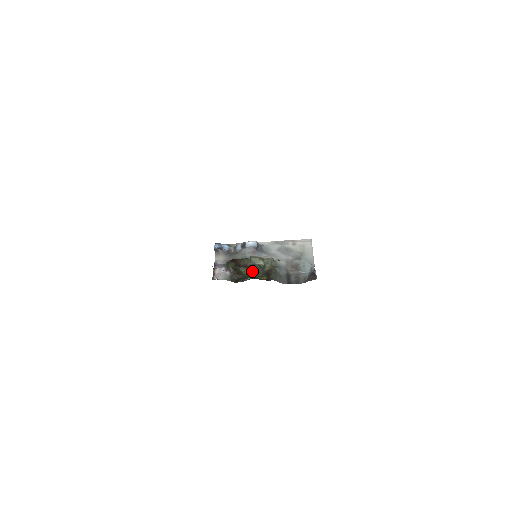
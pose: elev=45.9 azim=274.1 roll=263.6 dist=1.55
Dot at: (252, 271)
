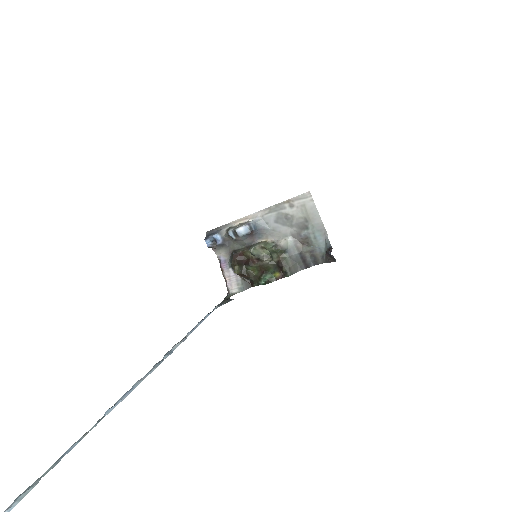
Dot at: (261, 268)
